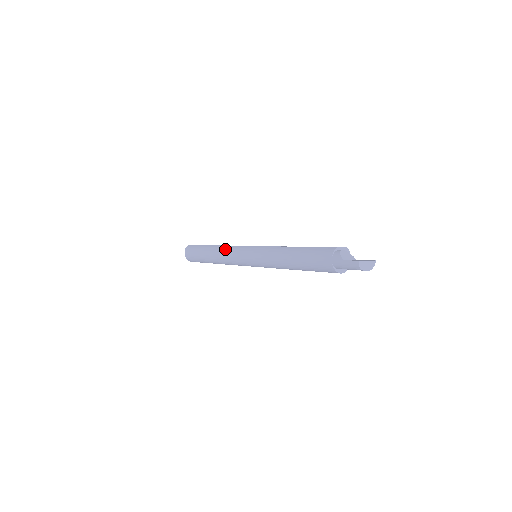
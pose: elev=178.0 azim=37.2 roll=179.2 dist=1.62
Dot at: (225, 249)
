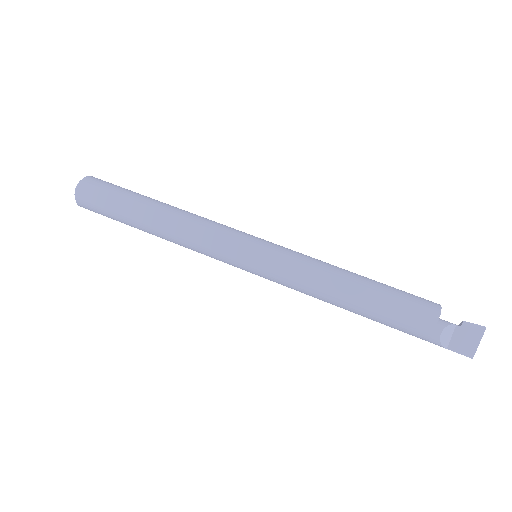
Dot at: (190, 248)
